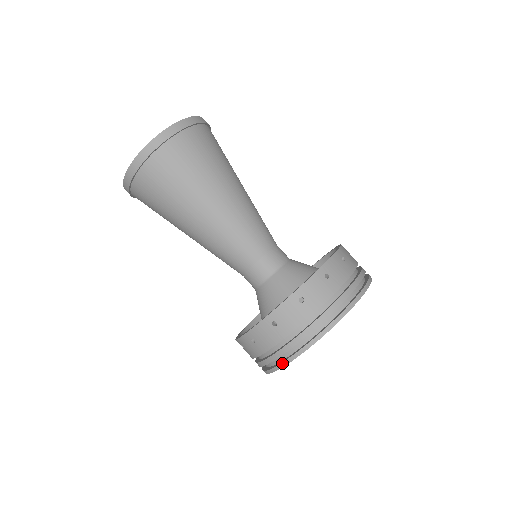
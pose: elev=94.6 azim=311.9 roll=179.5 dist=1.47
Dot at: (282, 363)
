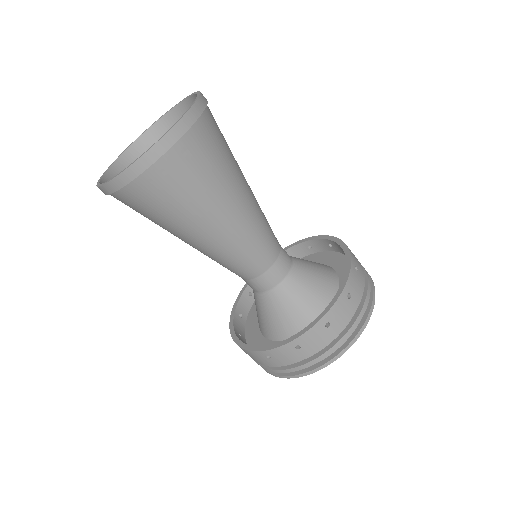
Dot at: (272, 374)
